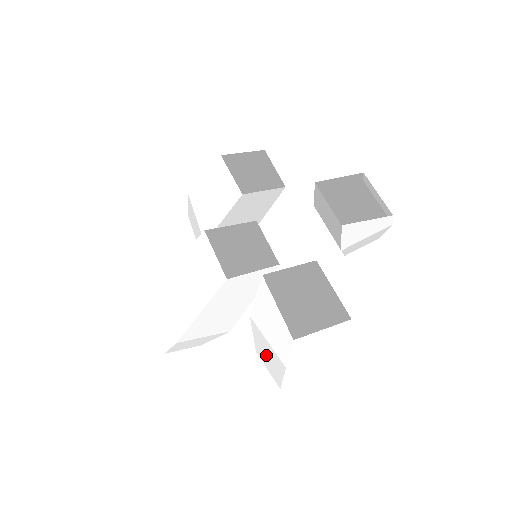
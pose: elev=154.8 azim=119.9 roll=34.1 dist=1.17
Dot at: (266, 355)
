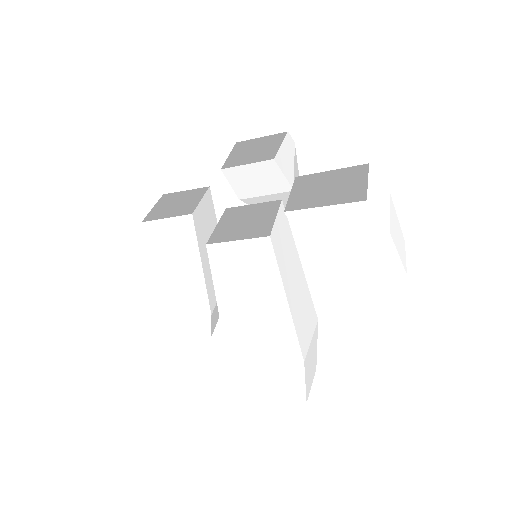
Dot at: (364, 270)
